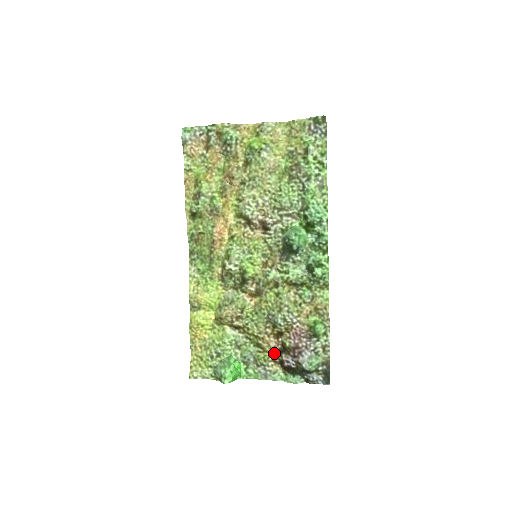
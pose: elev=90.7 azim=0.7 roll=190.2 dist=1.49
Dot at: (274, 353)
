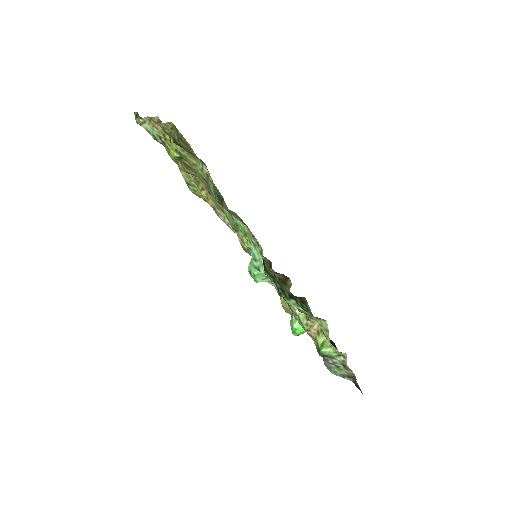
Dot at: occluded
